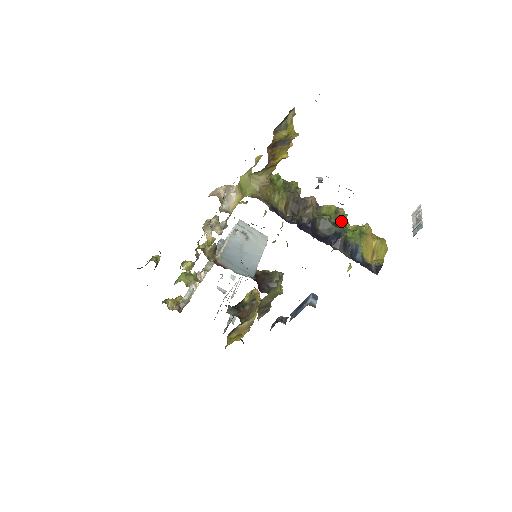
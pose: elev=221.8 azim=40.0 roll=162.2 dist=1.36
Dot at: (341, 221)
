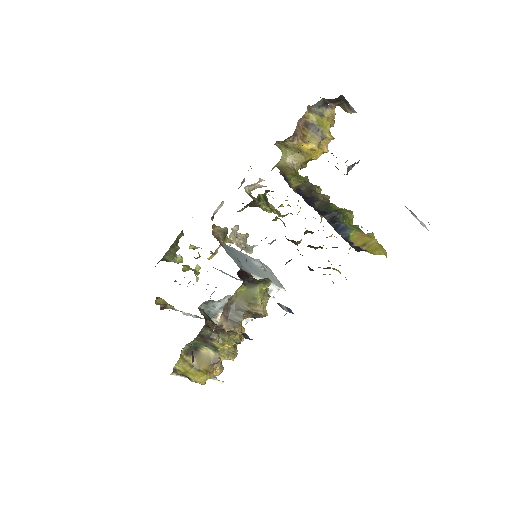
Dot at: (343, 212)
